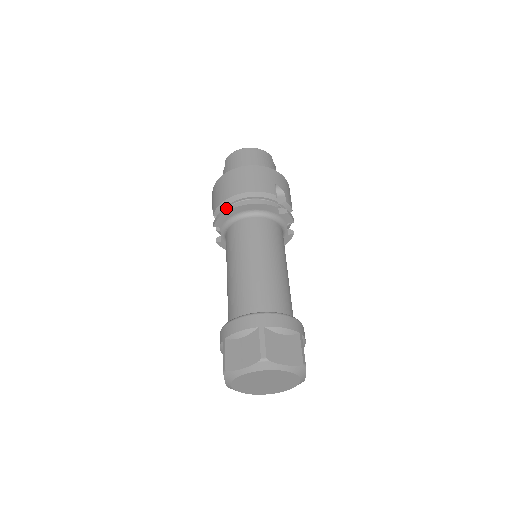
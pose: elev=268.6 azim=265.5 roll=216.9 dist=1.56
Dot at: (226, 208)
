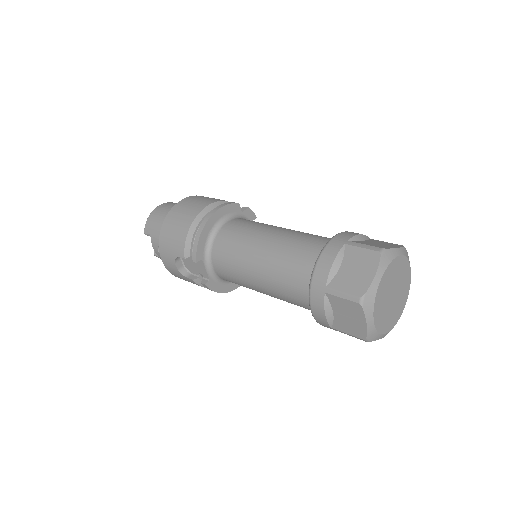
Dot at: (198, 230)
